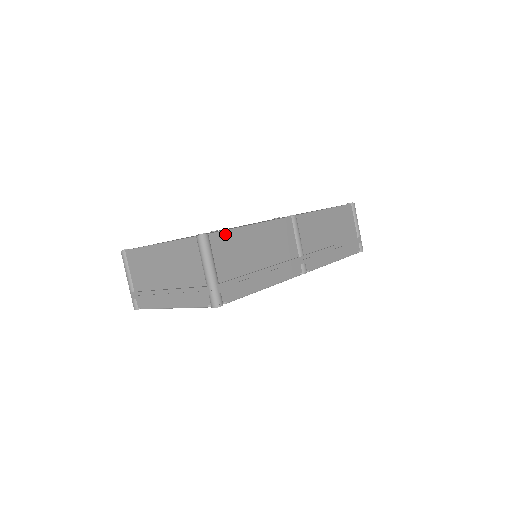
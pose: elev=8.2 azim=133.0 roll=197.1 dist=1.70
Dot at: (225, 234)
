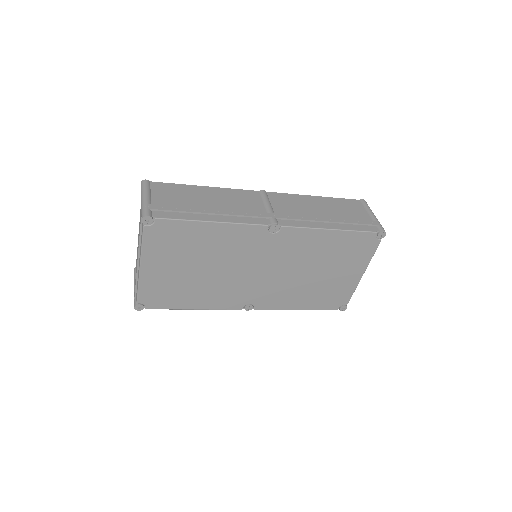
Dot at: (169, 185)
